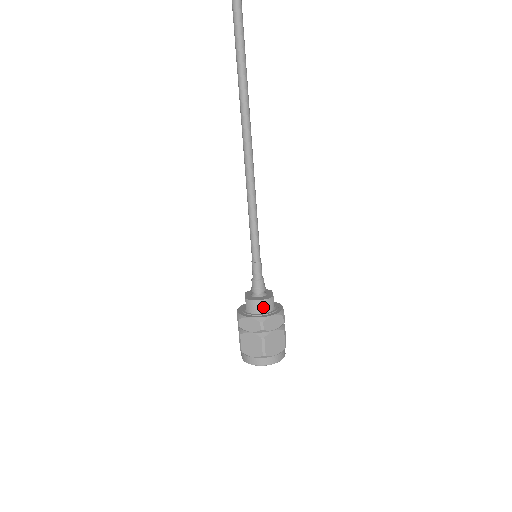
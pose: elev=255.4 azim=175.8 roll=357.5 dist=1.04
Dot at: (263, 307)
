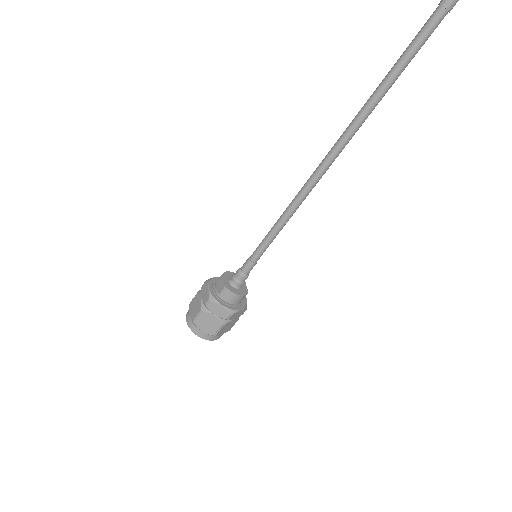
Dot at: (237, 300)
